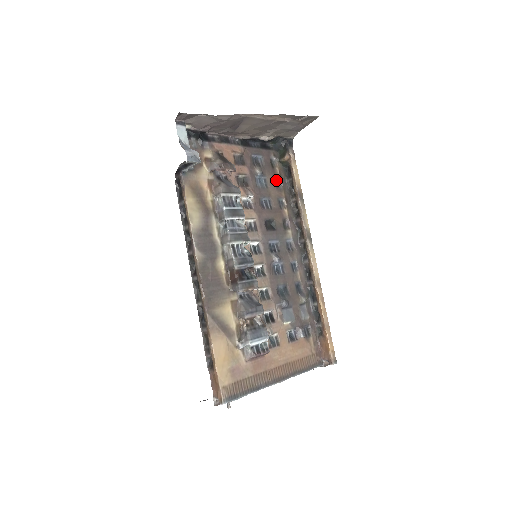
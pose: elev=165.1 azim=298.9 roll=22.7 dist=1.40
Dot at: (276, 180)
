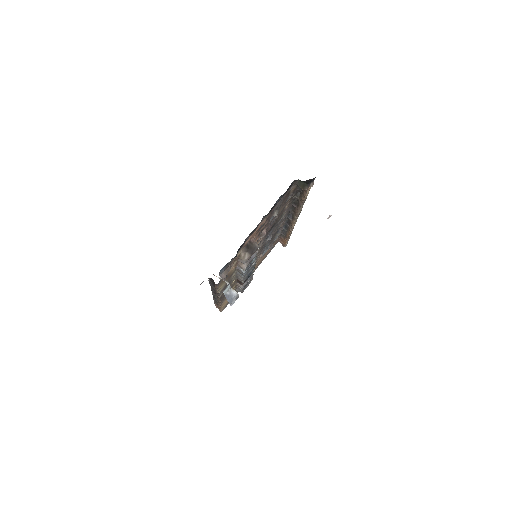
Dot at: (288, 196)
